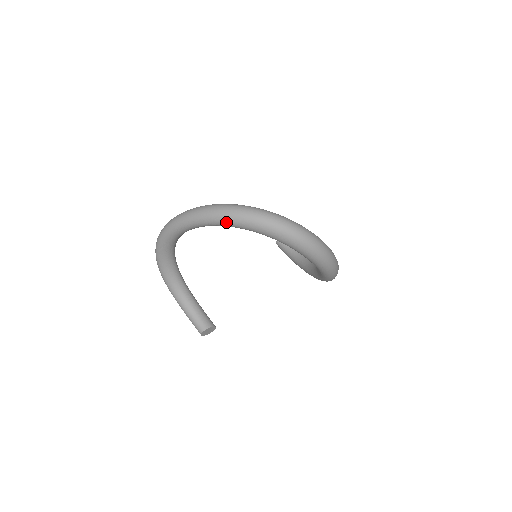
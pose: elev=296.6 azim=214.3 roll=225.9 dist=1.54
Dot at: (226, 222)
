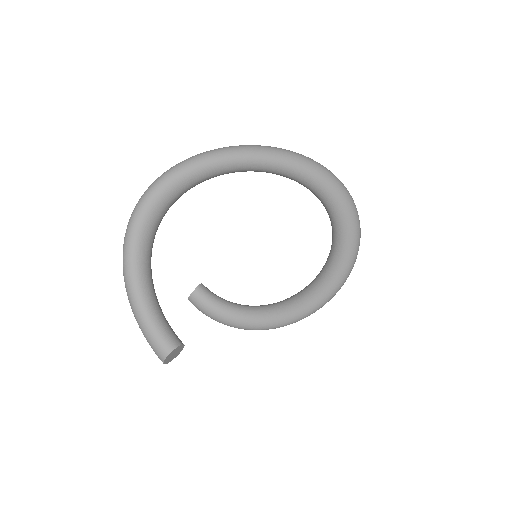
Dot at: (305, 168)
